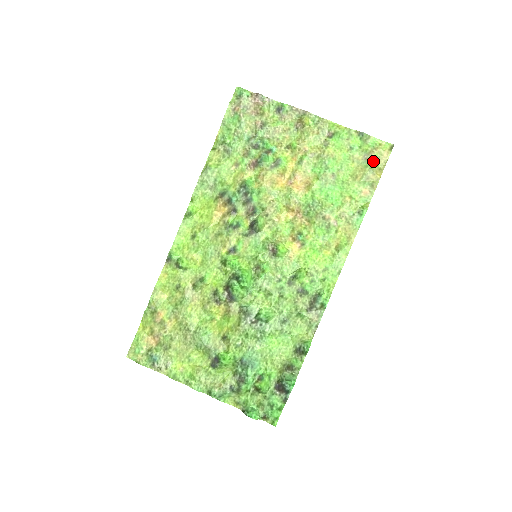
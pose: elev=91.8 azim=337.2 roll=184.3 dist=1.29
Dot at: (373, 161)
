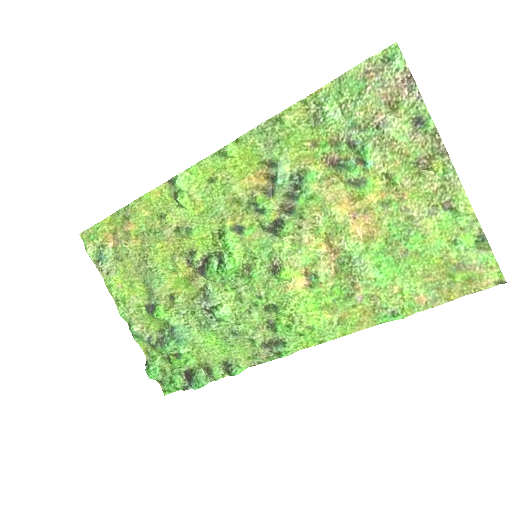
Dot at: (464, 277)
